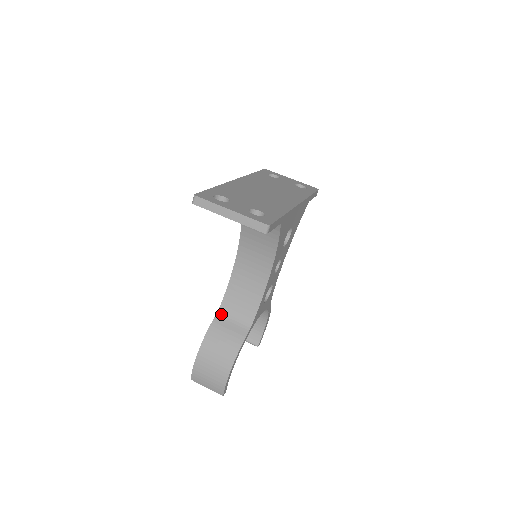
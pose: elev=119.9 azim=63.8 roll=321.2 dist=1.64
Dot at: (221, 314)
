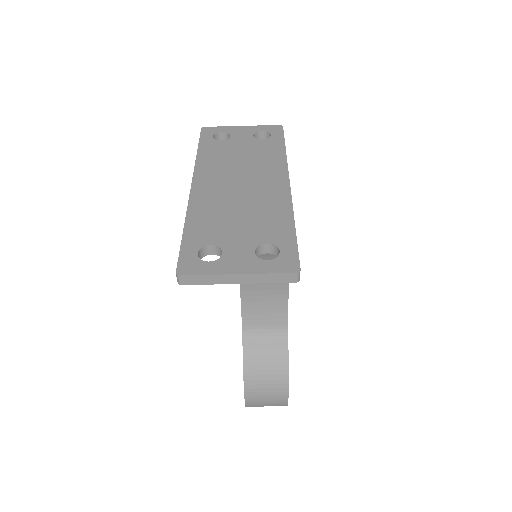
Dot at: (248, 336)
